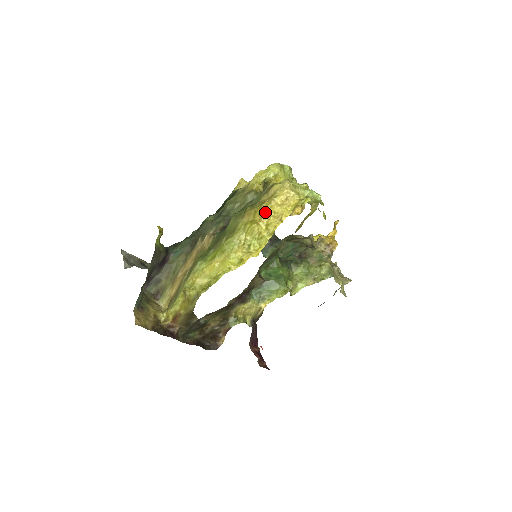
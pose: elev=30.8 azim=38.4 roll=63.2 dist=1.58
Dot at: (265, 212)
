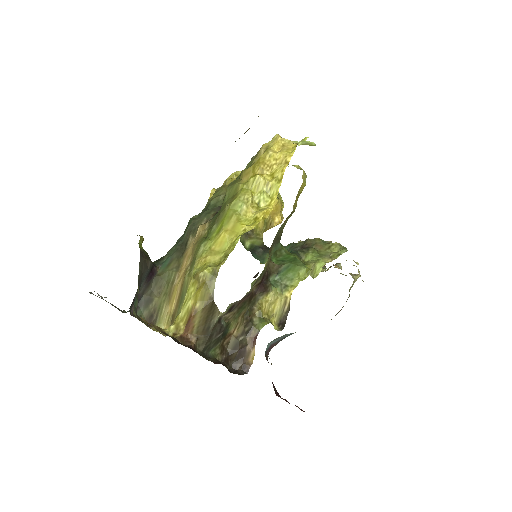
Dot at: (265, 163)
